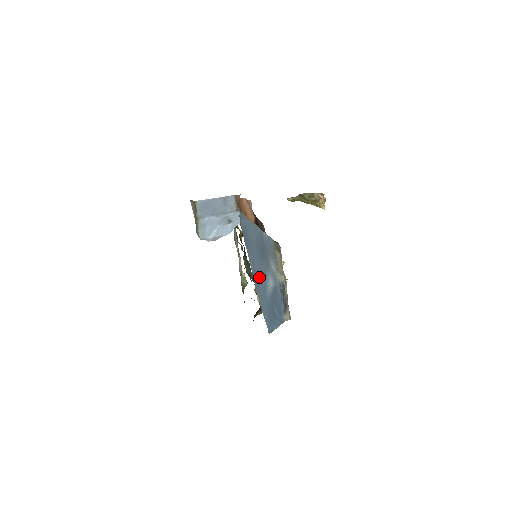
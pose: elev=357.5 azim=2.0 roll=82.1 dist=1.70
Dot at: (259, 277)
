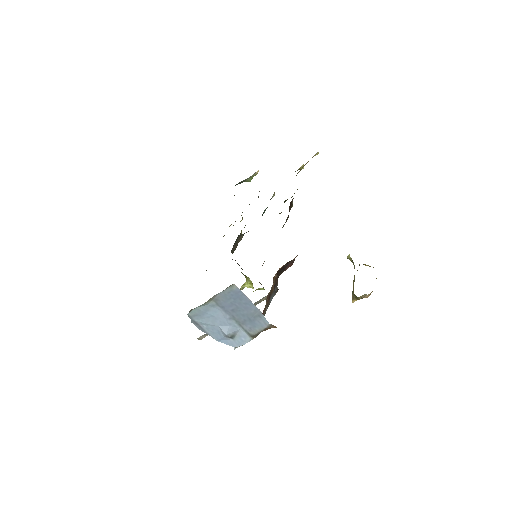
Dot at: occluded
